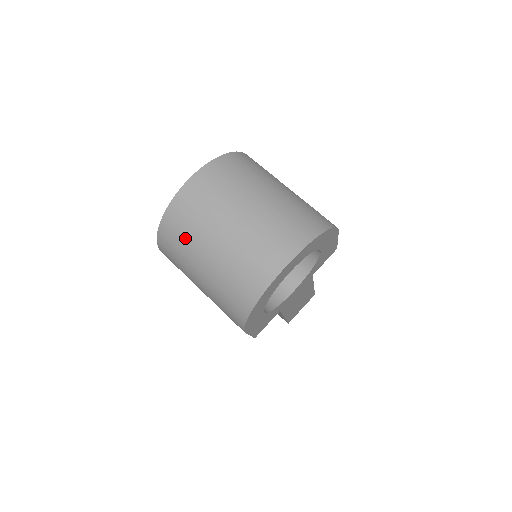
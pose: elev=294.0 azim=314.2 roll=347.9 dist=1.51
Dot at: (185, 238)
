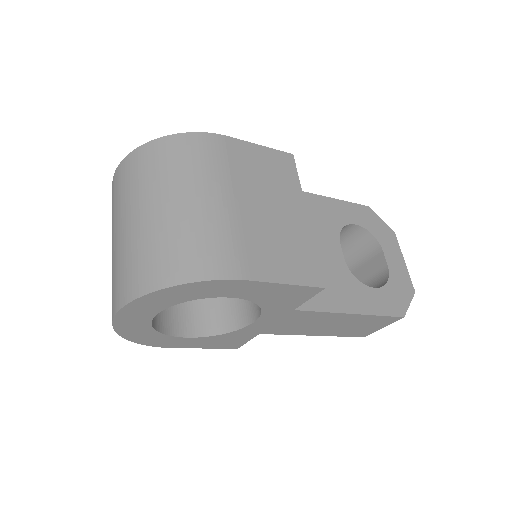
Dot at: occluded
